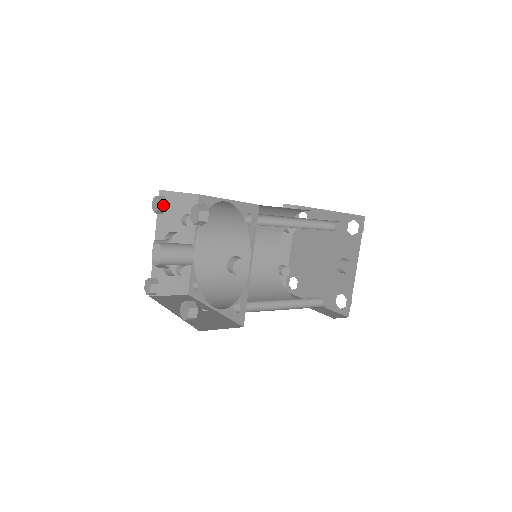
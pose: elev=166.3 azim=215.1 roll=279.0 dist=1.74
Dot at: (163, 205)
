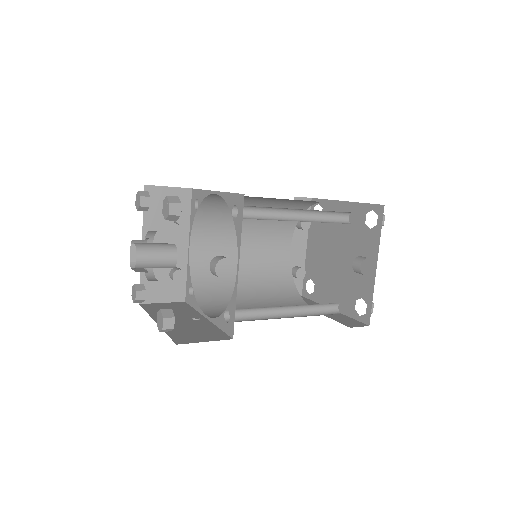
Dot at: (145, 201)
